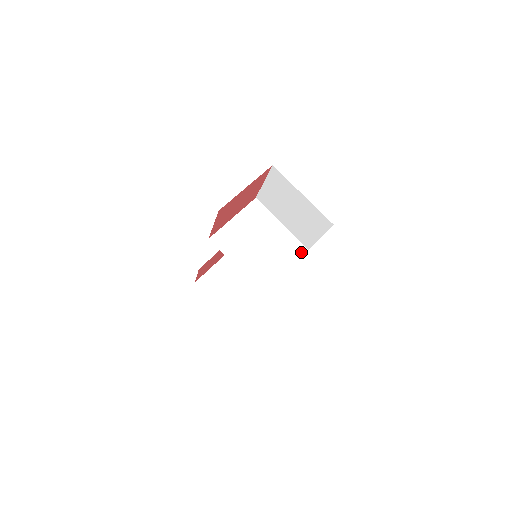
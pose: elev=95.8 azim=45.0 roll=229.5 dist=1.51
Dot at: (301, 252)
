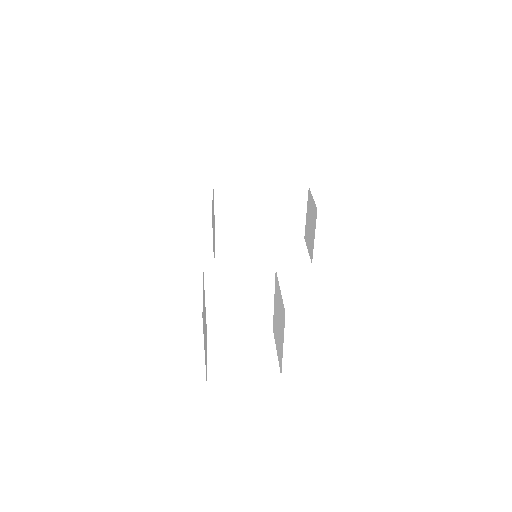
Dot at: (265, 327)
